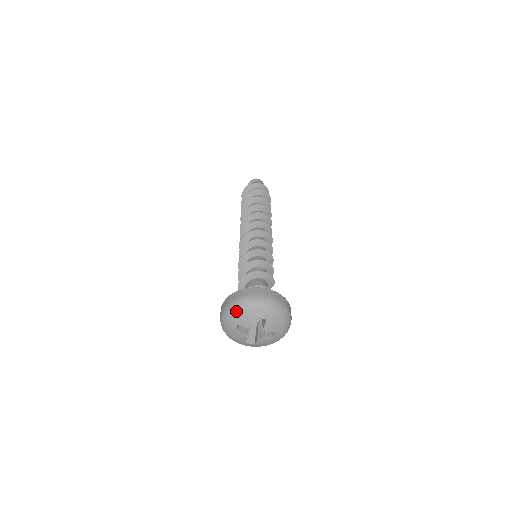
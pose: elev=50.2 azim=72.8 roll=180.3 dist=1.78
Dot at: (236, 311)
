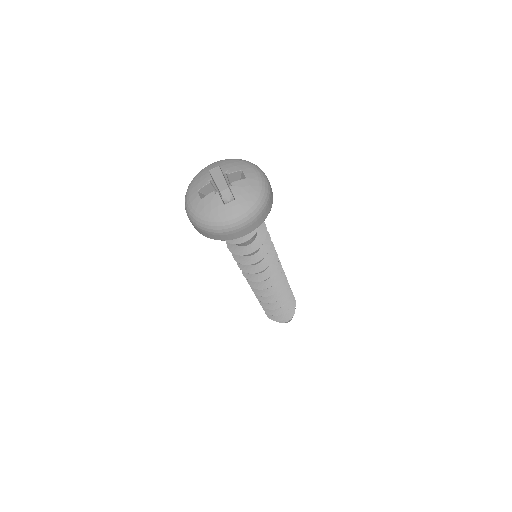
Dot at: (189, 188)
